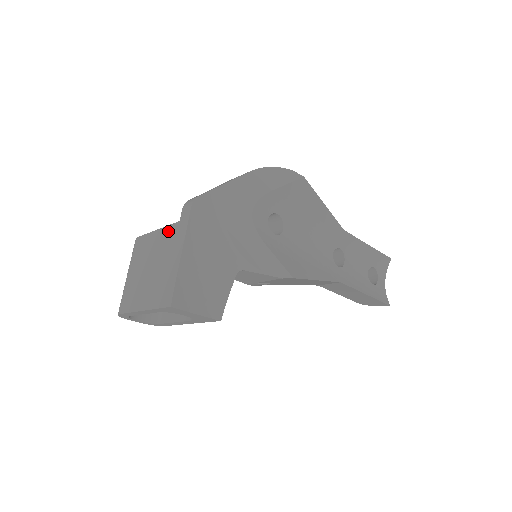
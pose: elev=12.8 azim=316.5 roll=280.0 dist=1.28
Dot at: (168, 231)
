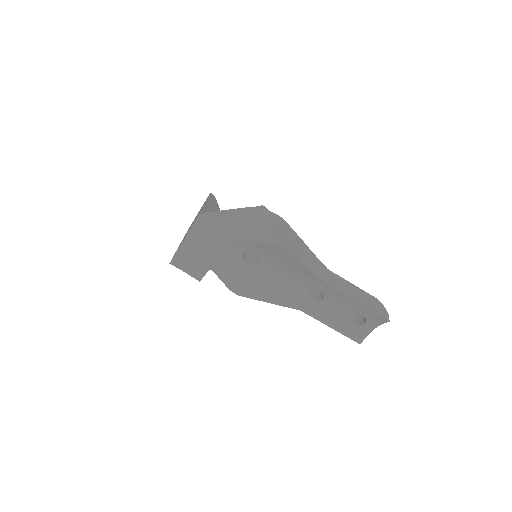
Dot at: occluded
